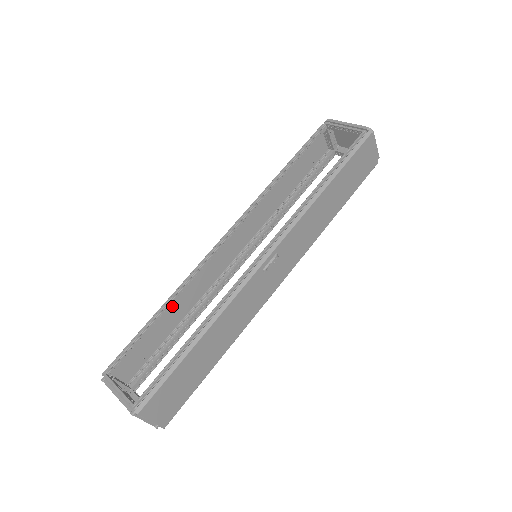
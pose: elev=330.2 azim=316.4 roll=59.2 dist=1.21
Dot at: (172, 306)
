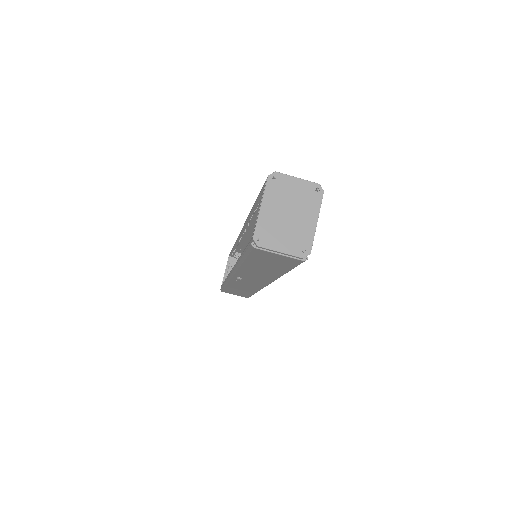
Dot at: (247, 242)
